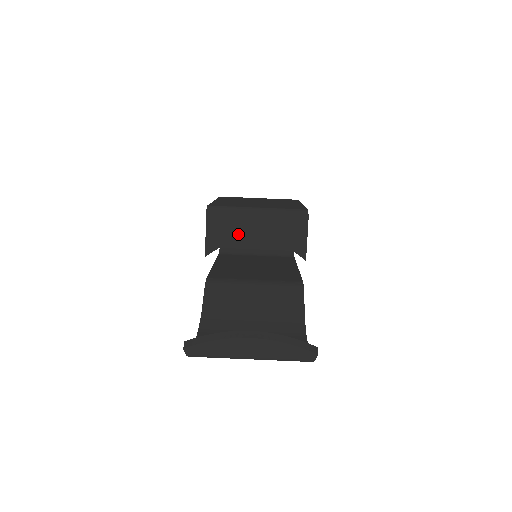
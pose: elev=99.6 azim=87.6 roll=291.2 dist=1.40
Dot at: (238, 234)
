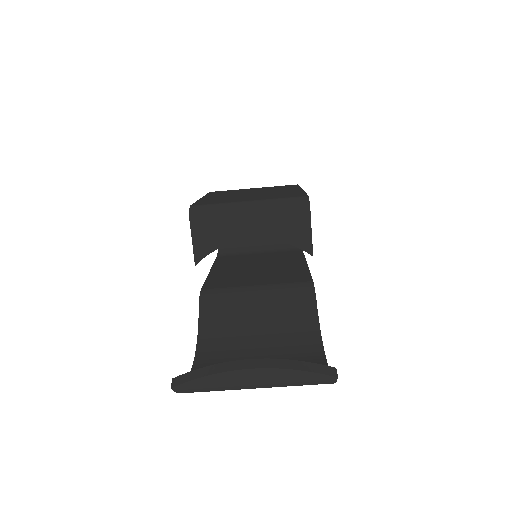
Dot at: (229, 235)
